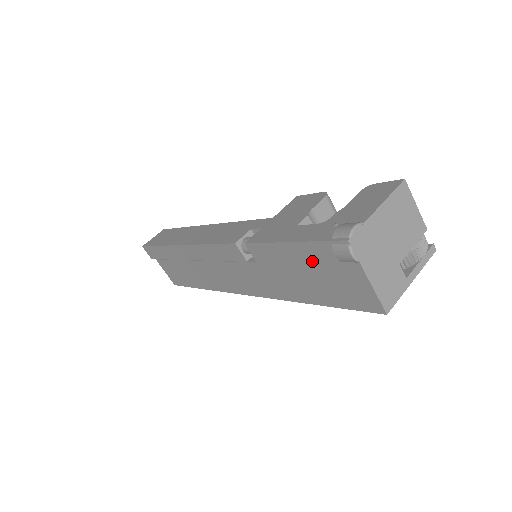
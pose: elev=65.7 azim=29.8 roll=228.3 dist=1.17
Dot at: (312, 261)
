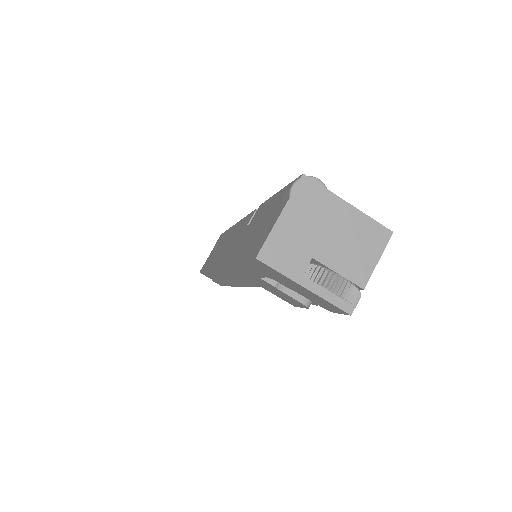
Dot at: (272, 208)
